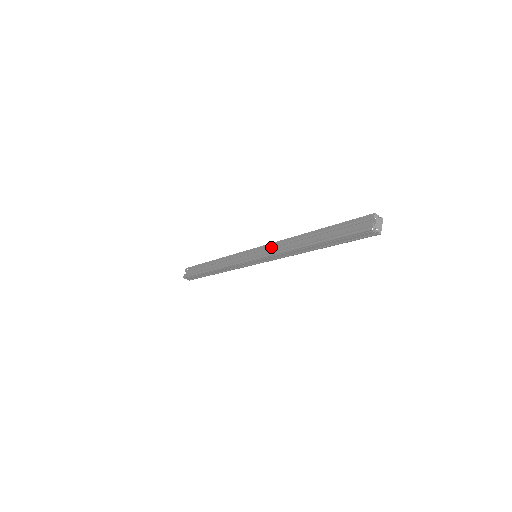
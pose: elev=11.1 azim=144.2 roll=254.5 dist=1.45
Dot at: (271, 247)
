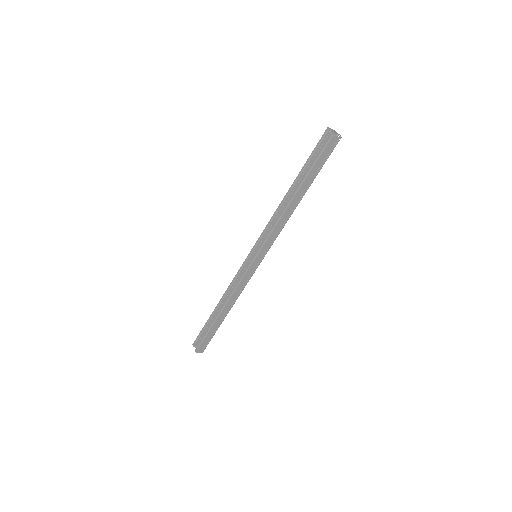
Dot at: (265, 232)
